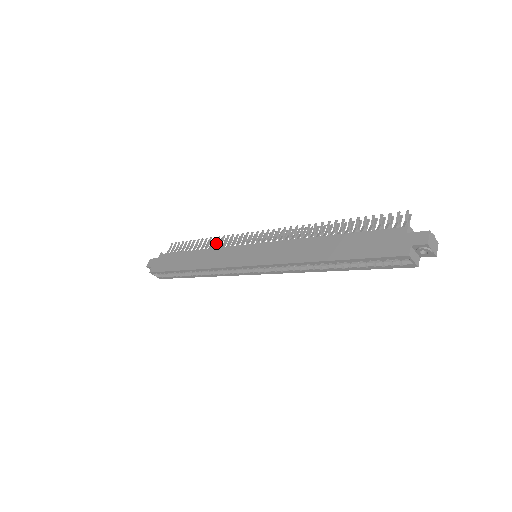
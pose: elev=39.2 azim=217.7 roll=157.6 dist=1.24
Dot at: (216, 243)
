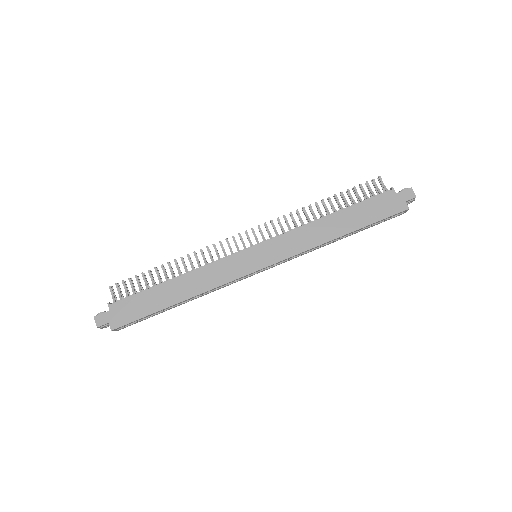
Dot at: (190, 262)
